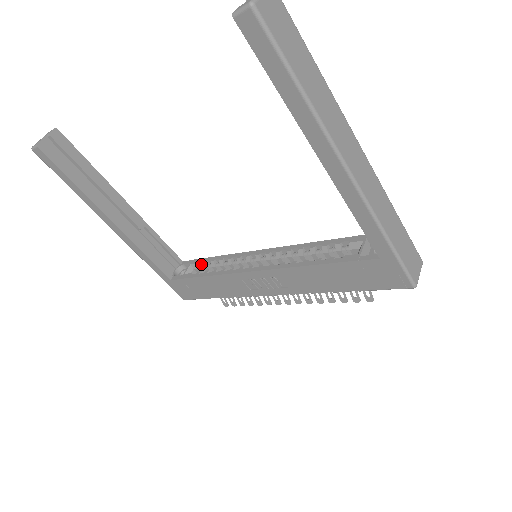
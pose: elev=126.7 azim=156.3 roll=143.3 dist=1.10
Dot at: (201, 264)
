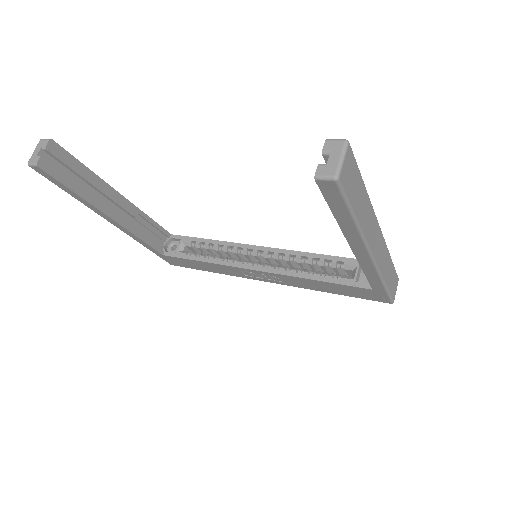
Dot at: (192, 242)
